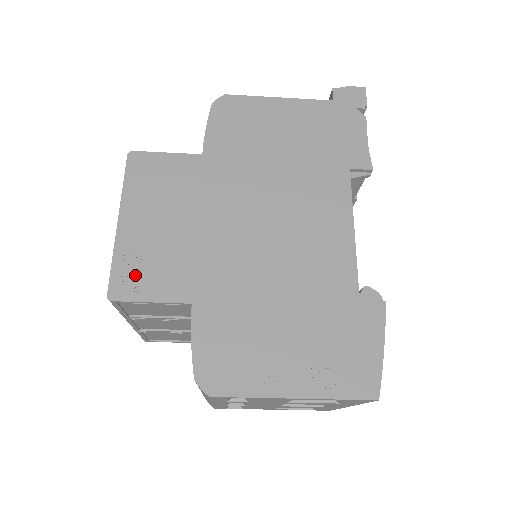
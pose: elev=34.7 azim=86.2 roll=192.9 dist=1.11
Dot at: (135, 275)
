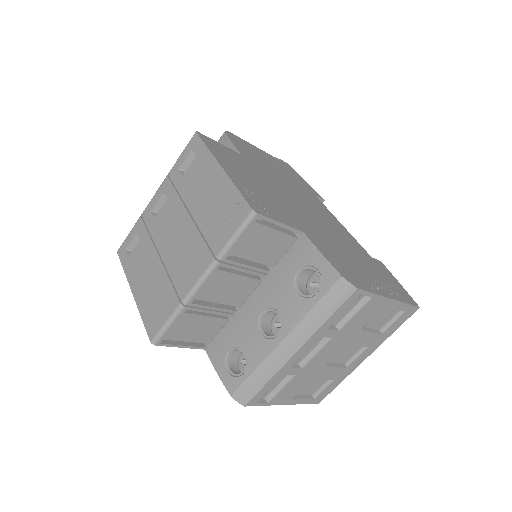
Dot at: (259, 203)
